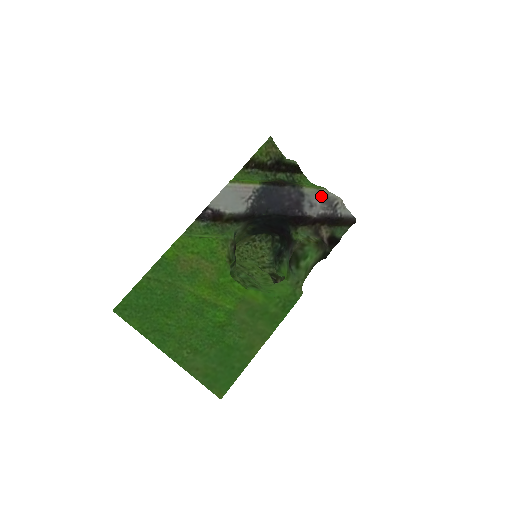
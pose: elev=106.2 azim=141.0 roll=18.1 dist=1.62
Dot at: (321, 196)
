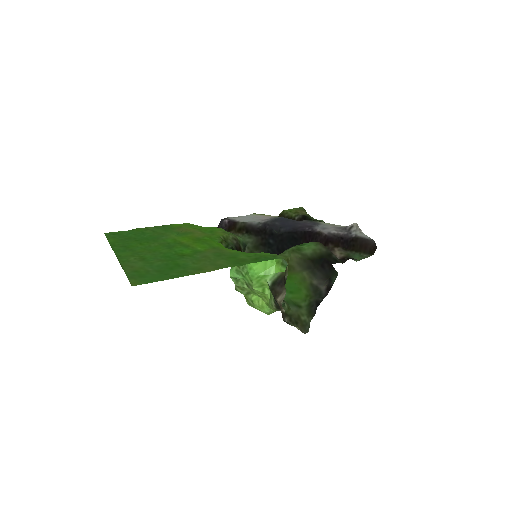
Dot at: (337, 227)
